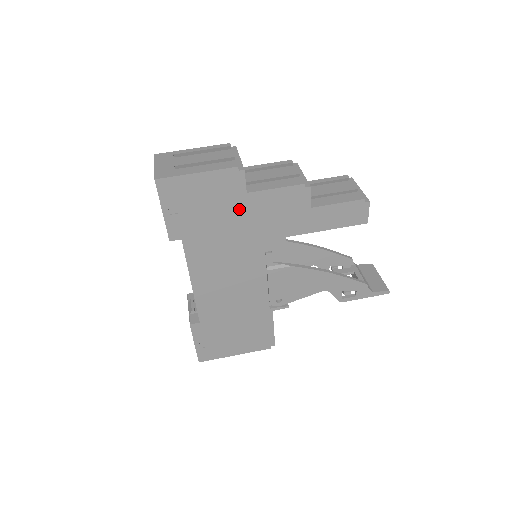
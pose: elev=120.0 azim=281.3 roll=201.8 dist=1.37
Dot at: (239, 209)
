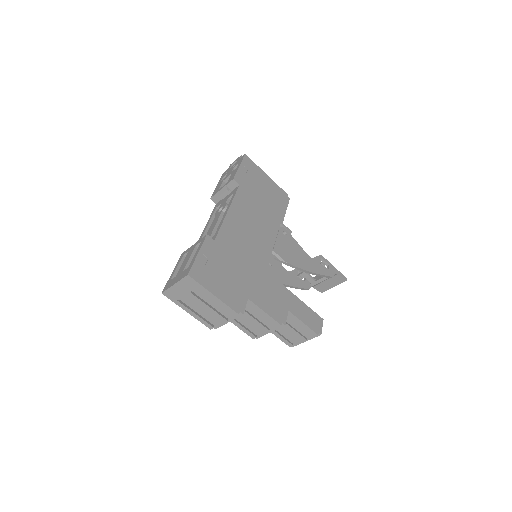
Dot at: occluded
